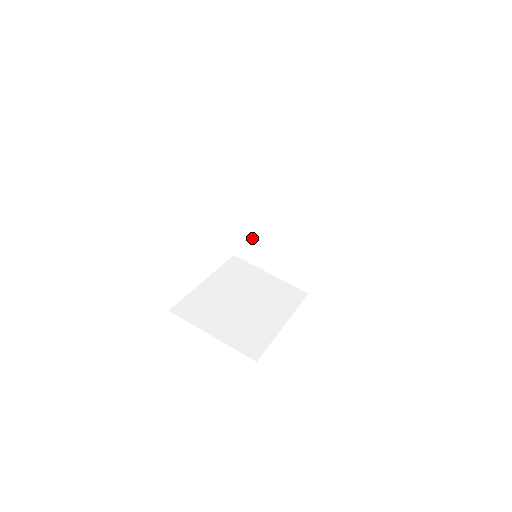
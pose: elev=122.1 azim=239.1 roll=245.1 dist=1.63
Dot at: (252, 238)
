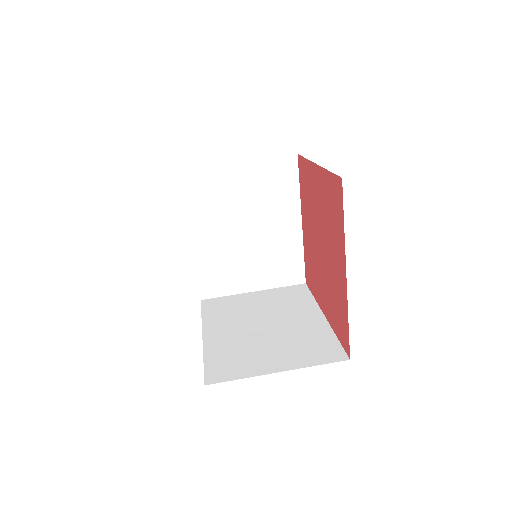
Dot at: (214, 263)
